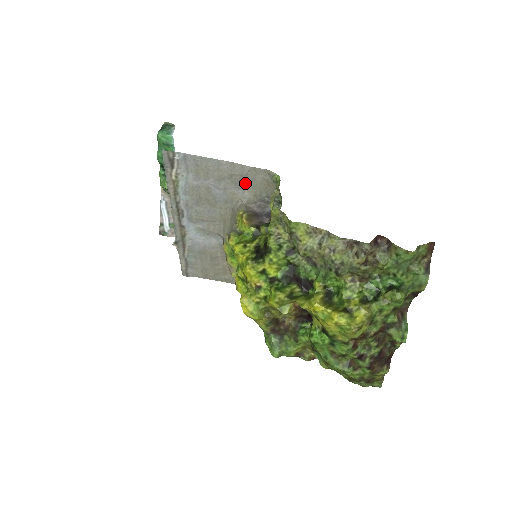
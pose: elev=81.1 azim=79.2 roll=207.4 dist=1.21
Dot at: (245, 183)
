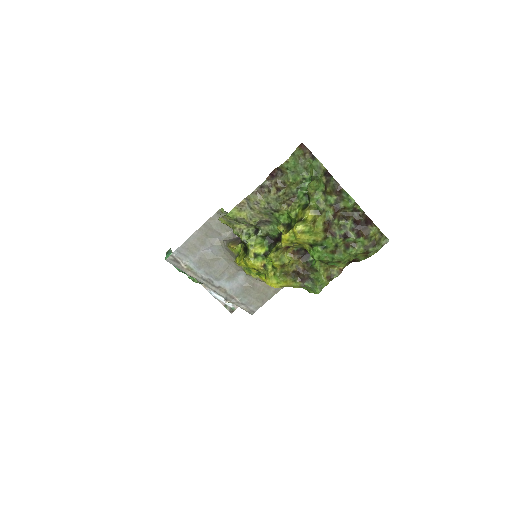
Dot at: (216, 231)
